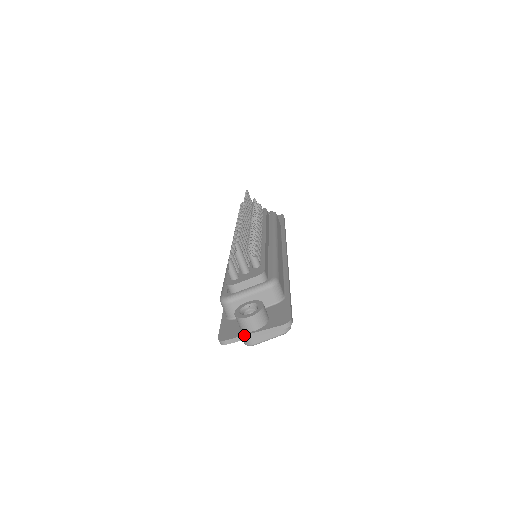
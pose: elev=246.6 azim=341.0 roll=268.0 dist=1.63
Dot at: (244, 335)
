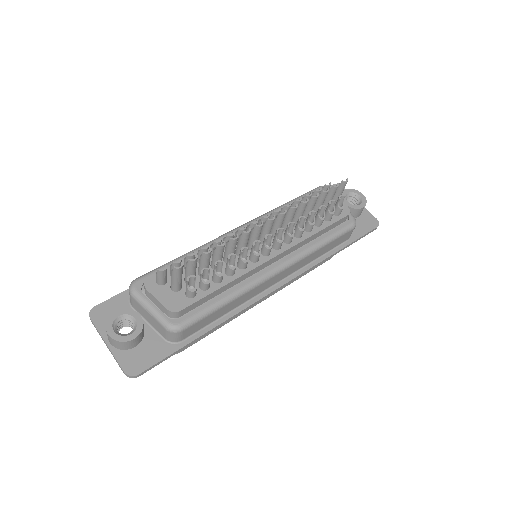
Dot at: (101, 335)
